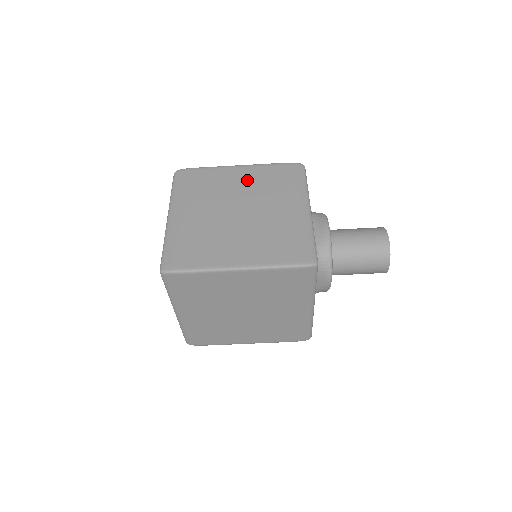
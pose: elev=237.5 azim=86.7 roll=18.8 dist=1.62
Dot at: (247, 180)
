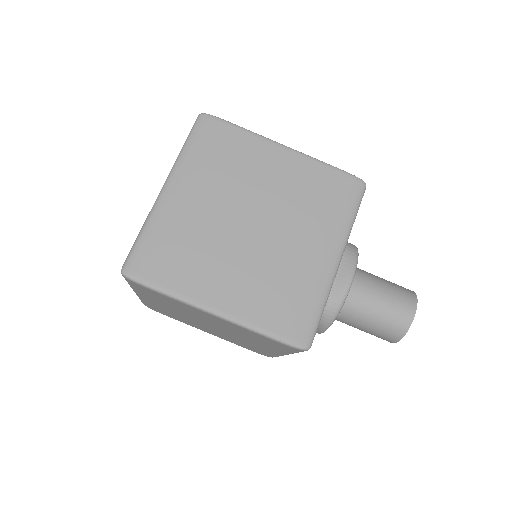
Dot at: occluded
